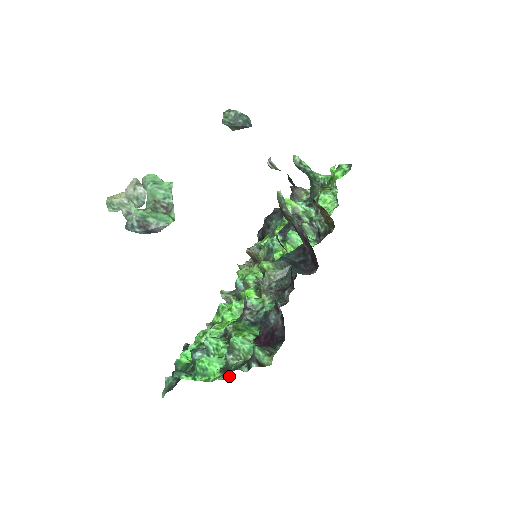
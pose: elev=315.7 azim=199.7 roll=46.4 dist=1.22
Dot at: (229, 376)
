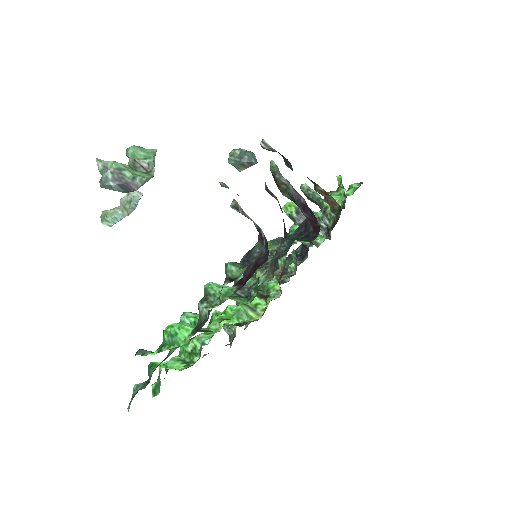
Dot at: (200, 329)
